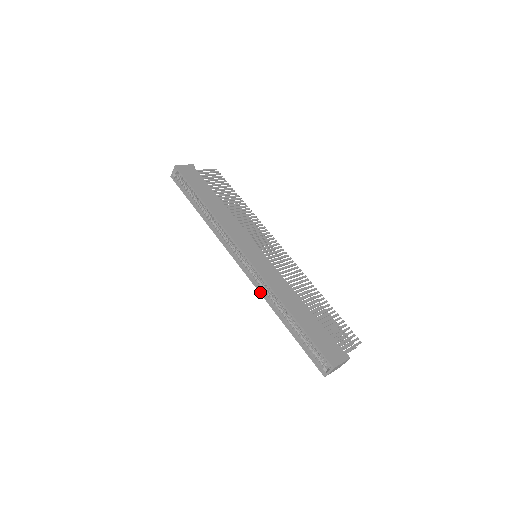
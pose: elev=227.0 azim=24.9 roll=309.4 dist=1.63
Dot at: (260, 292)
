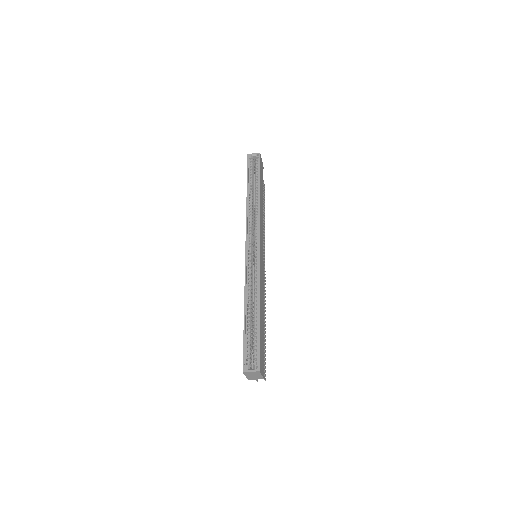
Dot at: (246, 277)
